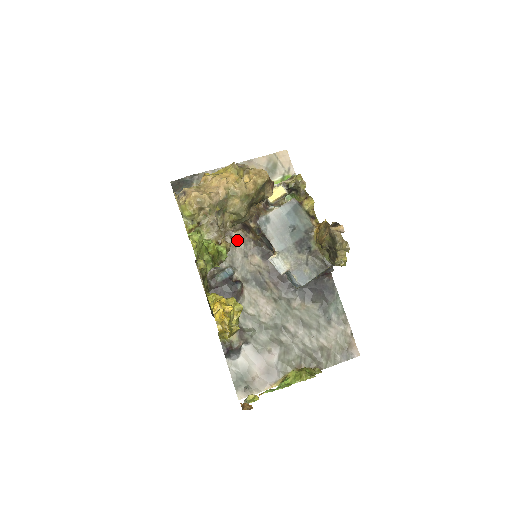
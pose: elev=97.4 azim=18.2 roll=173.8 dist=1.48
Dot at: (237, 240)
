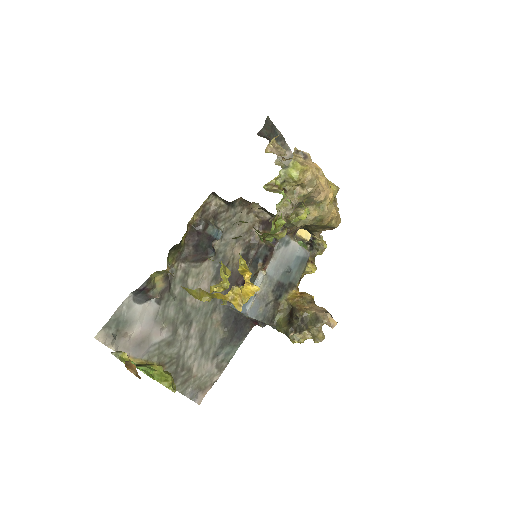
Dot at: (247, 221)
